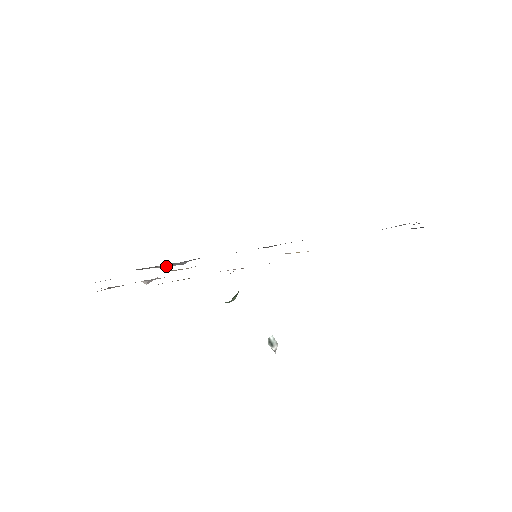
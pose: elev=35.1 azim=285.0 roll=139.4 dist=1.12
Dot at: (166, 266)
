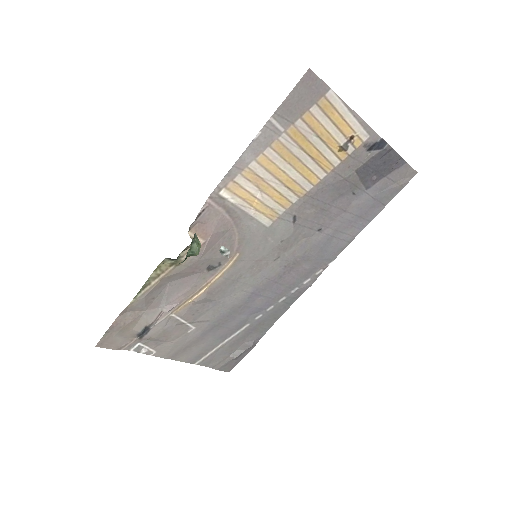
Dot at: (237, 354)
